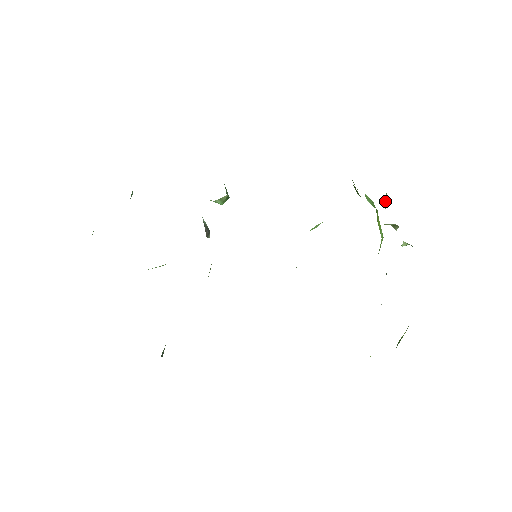
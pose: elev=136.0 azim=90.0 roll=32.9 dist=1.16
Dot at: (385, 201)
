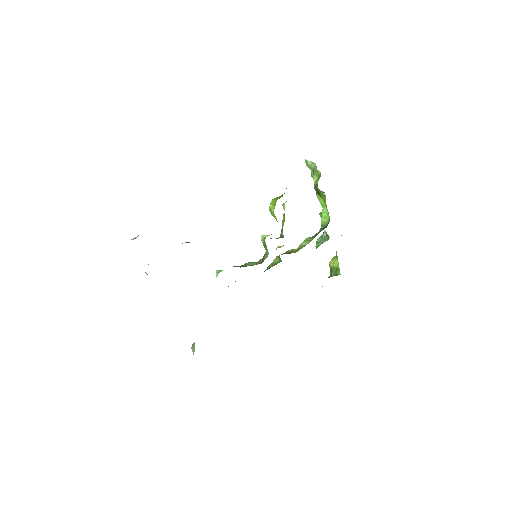
Dot at: occluded
